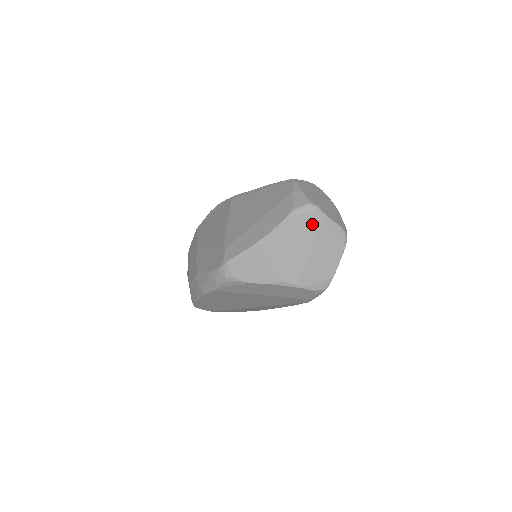
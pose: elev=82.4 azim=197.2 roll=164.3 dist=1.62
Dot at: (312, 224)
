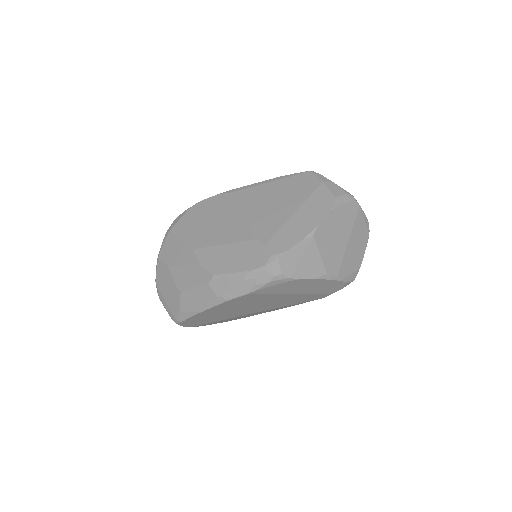
Dot at: (350, 214)
